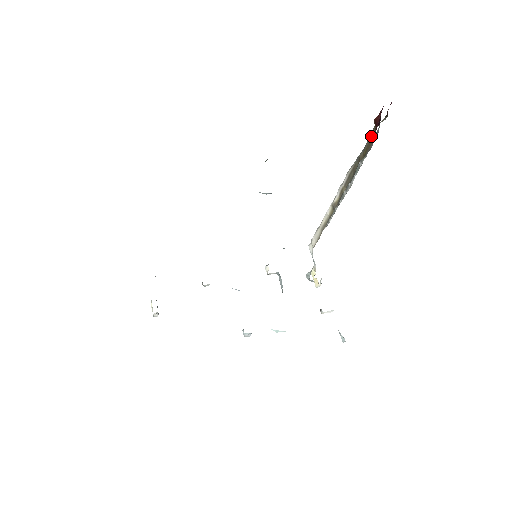
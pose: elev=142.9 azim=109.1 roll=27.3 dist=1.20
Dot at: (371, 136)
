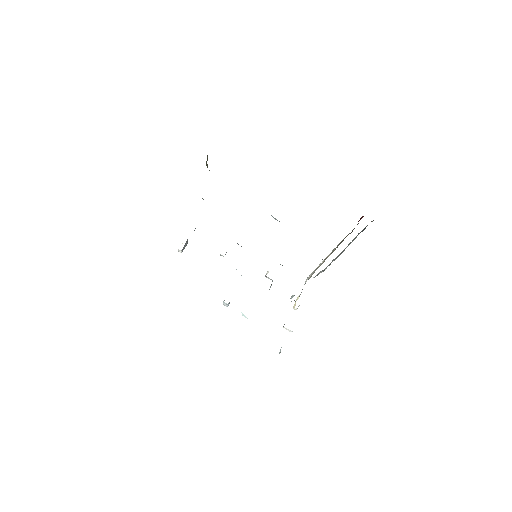
Dot at: occluded
